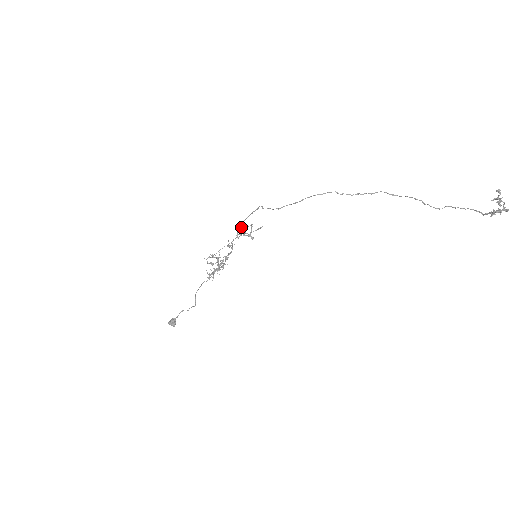
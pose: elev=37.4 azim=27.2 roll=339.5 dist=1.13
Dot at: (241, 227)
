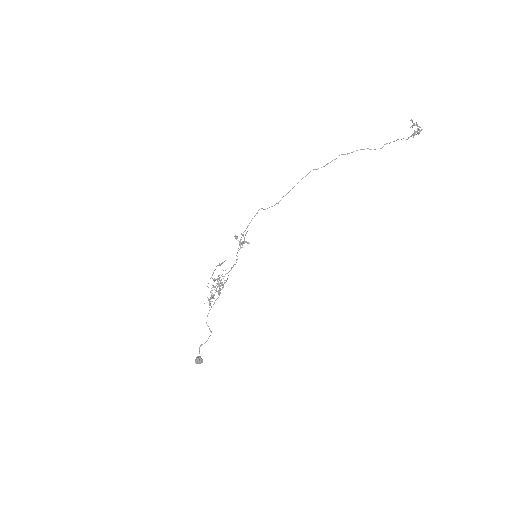
Dot at: occluded
